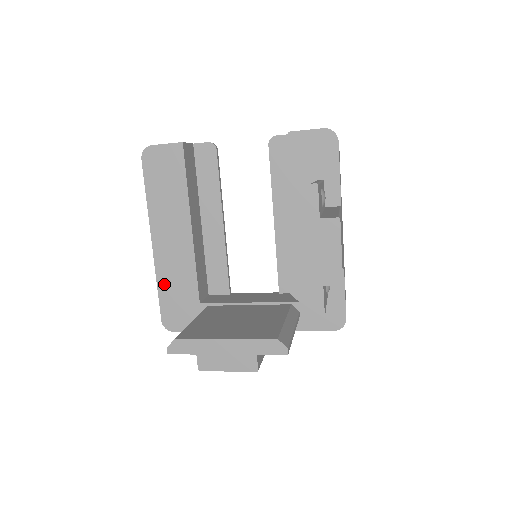
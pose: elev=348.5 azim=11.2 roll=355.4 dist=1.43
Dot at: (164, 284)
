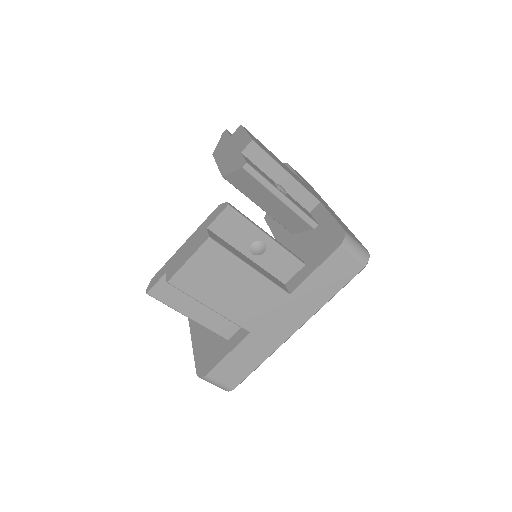
Dot at: (197, 340)
